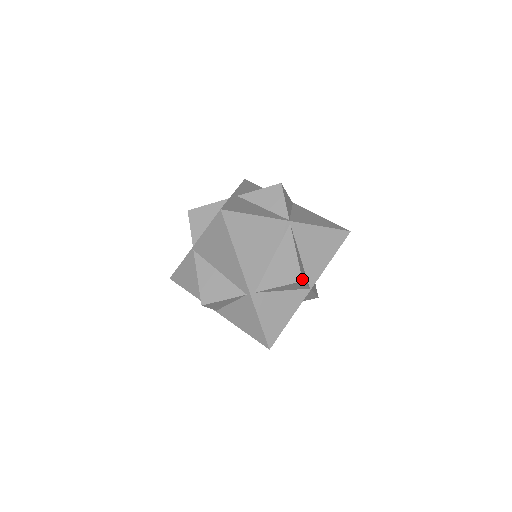
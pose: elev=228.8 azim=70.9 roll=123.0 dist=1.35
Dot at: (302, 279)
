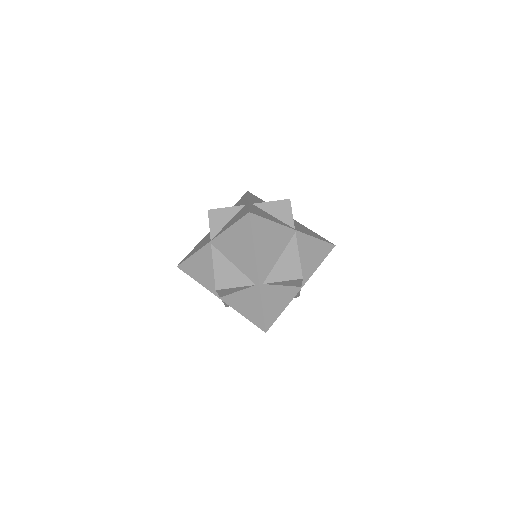
Dot at: occluded
